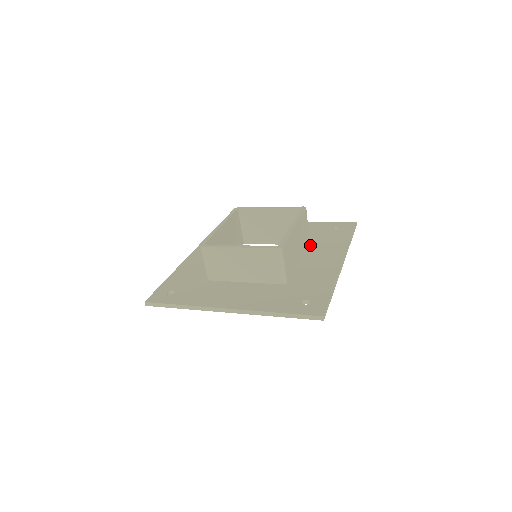
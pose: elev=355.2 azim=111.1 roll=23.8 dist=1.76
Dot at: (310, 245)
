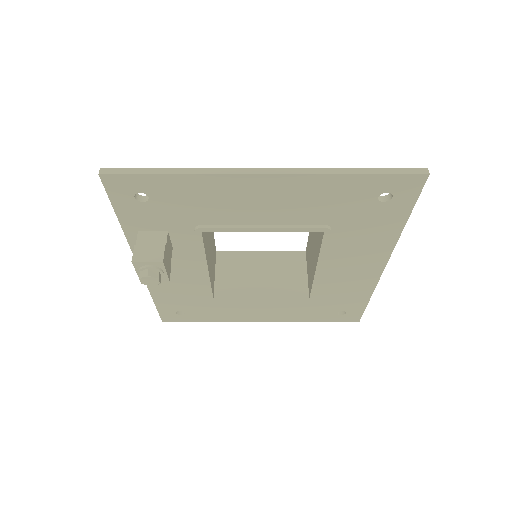
Dot at: occluded
